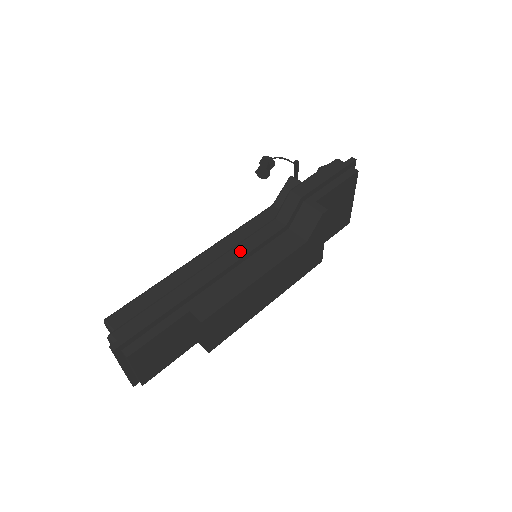
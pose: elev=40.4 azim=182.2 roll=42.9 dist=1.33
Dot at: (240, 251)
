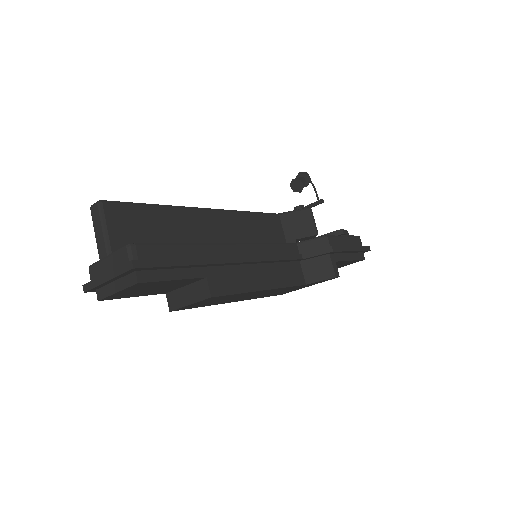
Dot at: (265, 252)
